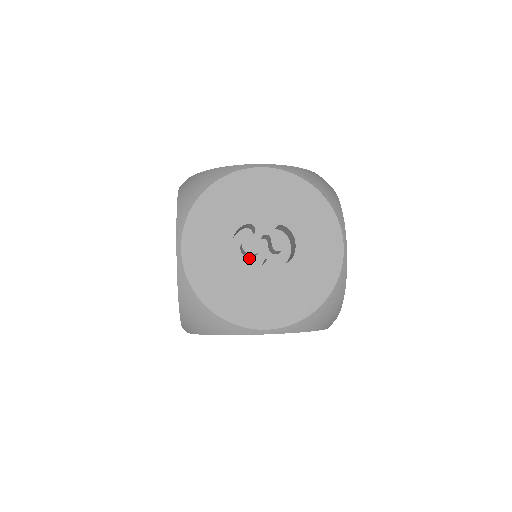
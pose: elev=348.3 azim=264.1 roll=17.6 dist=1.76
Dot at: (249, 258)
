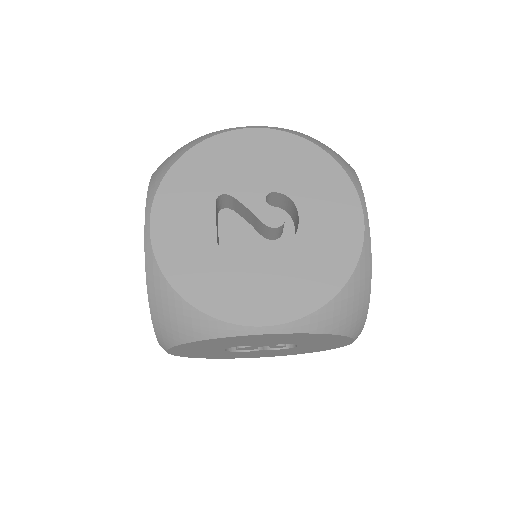
Dot at: occluded
